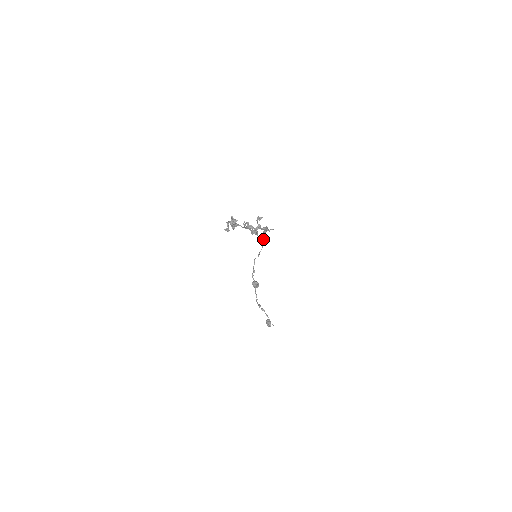
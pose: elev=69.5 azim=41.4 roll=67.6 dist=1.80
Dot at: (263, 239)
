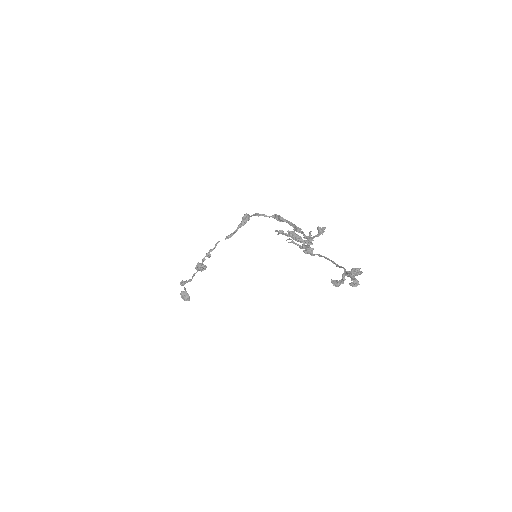
Dot at: (244, 219)
